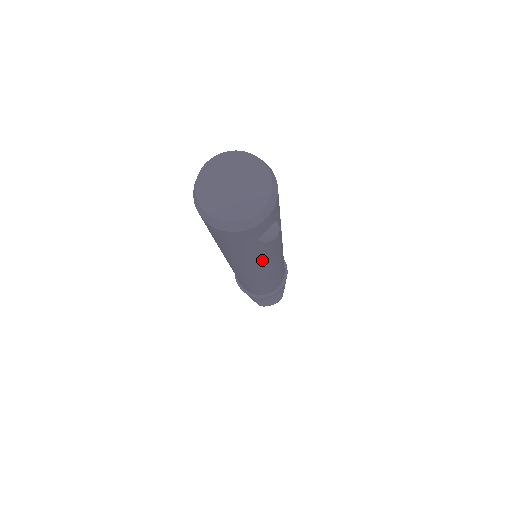
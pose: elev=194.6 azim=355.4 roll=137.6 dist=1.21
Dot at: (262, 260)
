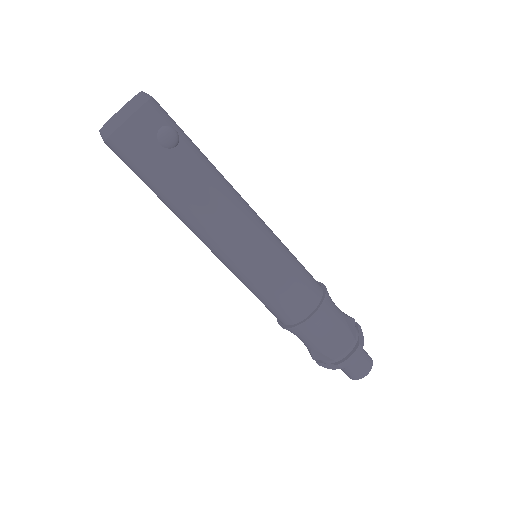
Dot at: (206, 196)
